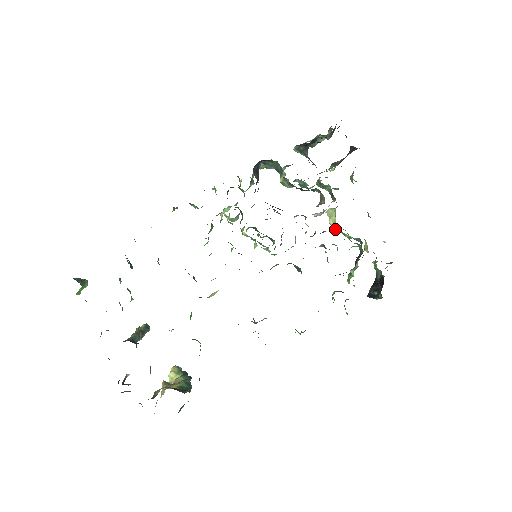
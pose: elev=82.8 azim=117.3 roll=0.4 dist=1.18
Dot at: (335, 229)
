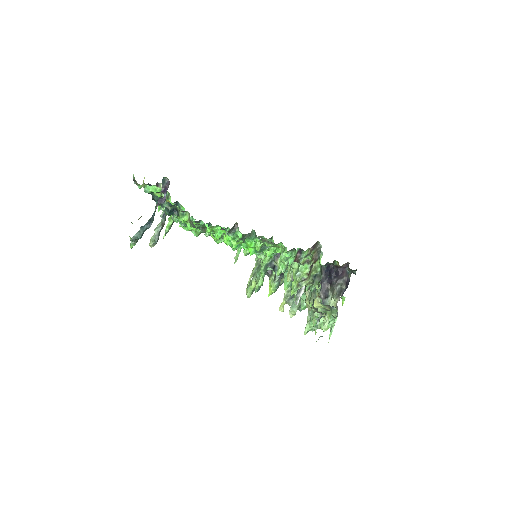
Dot at: occluded
